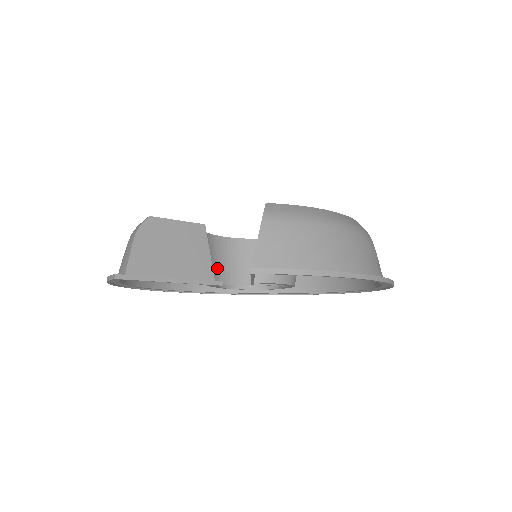
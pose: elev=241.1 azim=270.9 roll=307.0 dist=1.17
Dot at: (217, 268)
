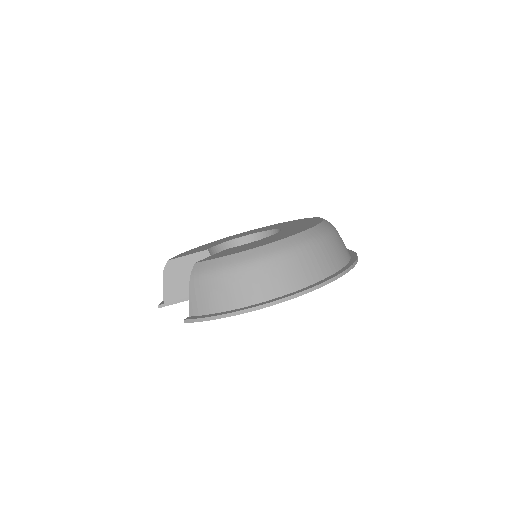
Dot at: occluded
